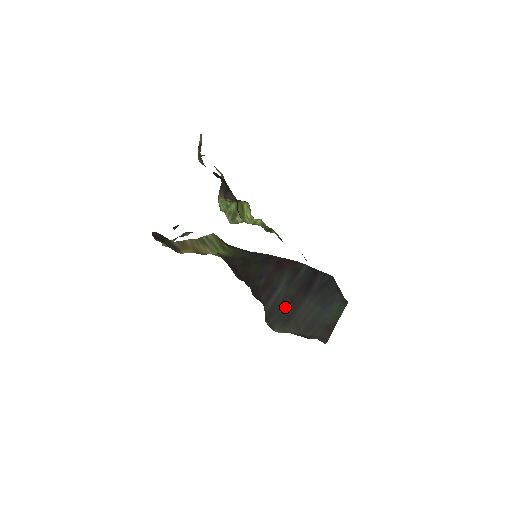
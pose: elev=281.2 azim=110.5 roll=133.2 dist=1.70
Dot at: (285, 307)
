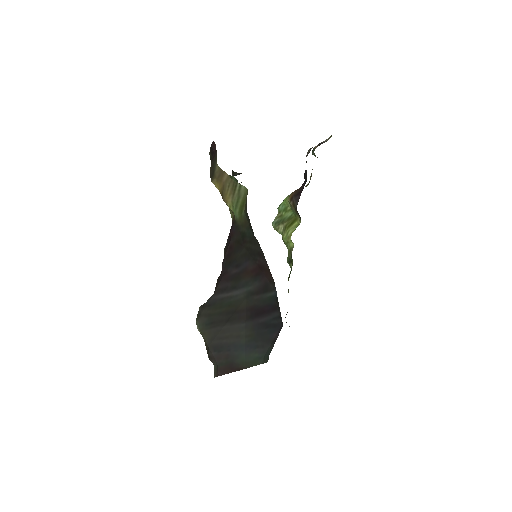
Dot at: (225, 311)
